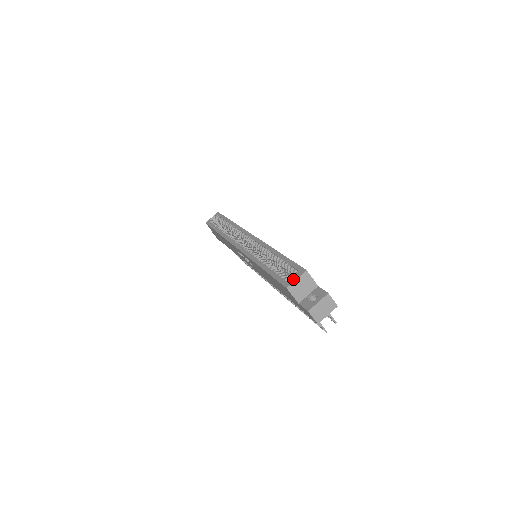
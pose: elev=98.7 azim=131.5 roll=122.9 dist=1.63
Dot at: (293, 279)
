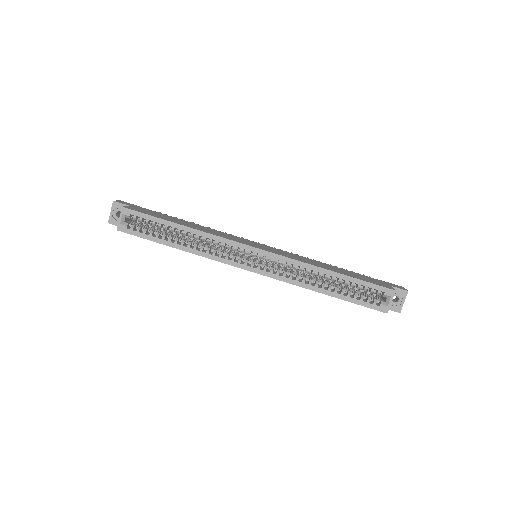
Dot at: occluded
